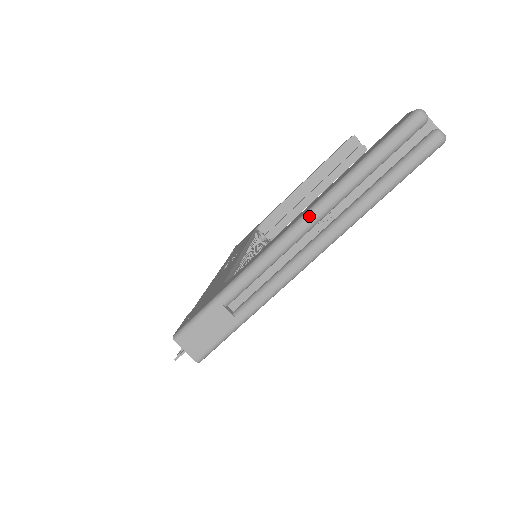
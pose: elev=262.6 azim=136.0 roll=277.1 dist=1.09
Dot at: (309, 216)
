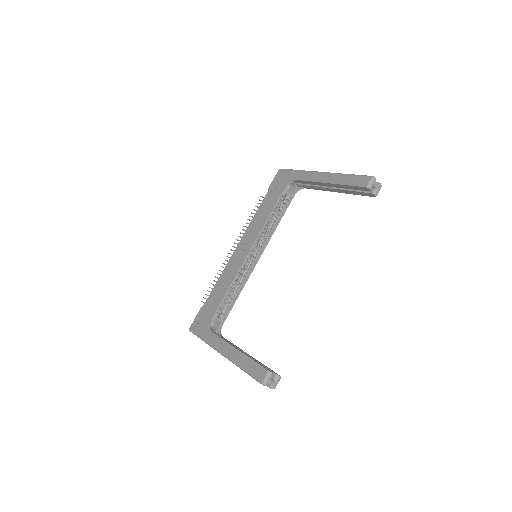
Dot at: (228, 359)
